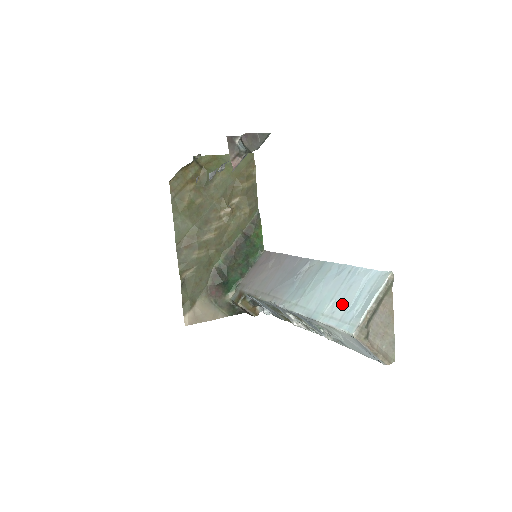
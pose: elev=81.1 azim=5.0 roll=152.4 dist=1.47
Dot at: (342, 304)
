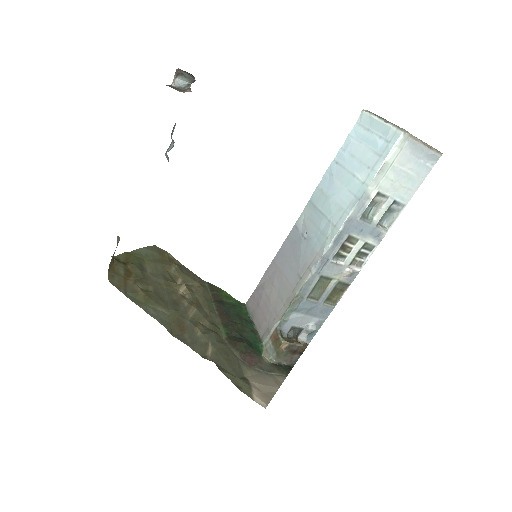
Dot at: (365, 159)
